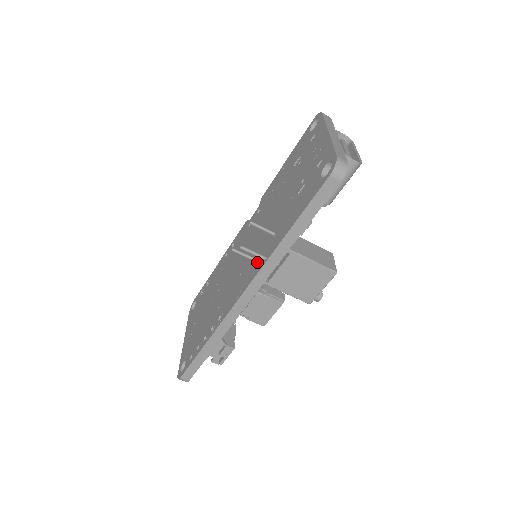
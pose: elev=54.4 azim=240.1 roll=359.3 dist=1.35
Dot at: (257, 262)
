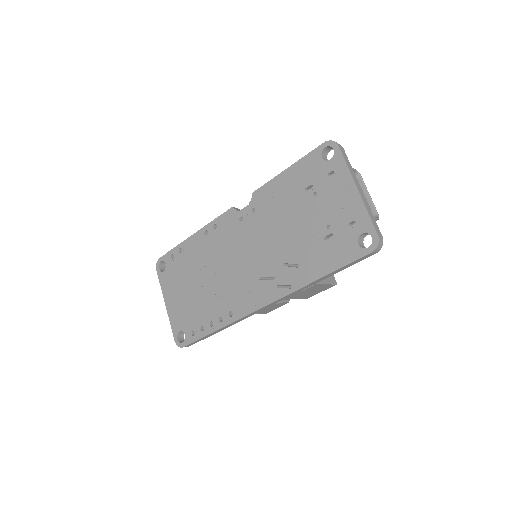
Dot at: (277, 283)
